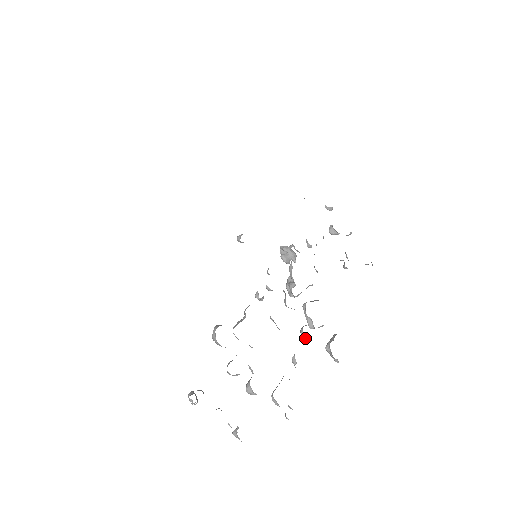
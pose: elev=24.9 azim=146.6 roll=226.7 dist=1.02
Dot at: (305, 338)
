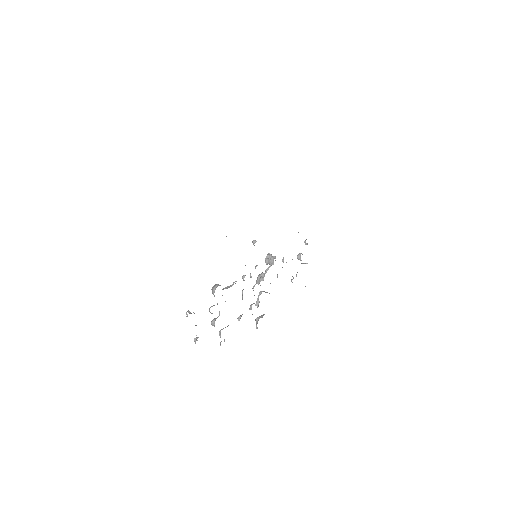
Dot at: occluded
